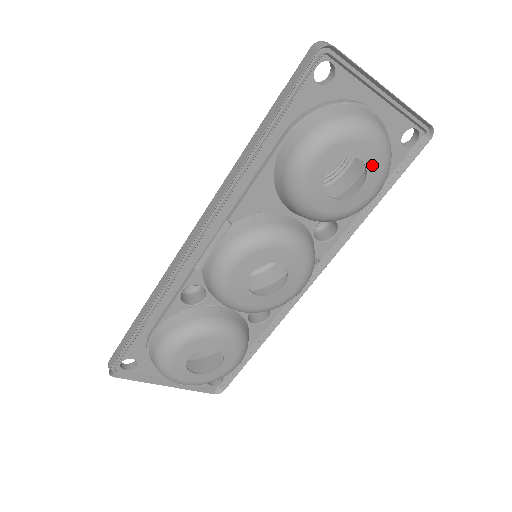
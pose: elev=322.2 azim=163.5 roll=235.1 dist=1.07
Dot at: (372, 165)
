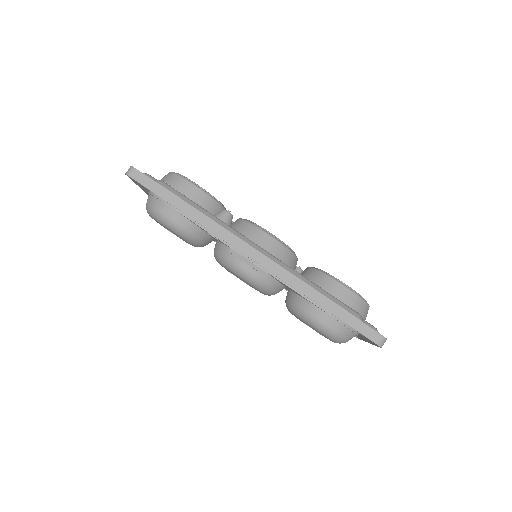
Dot at: occluded
